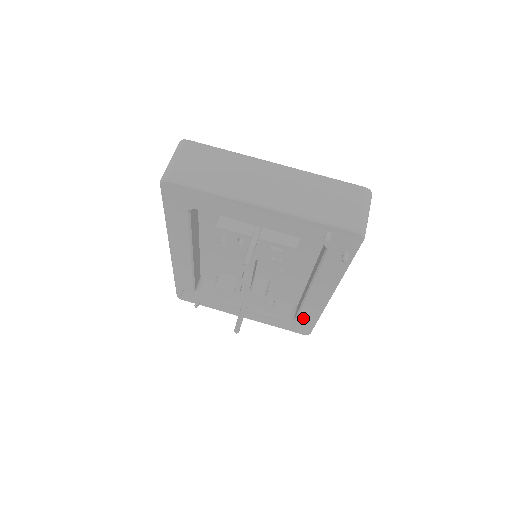
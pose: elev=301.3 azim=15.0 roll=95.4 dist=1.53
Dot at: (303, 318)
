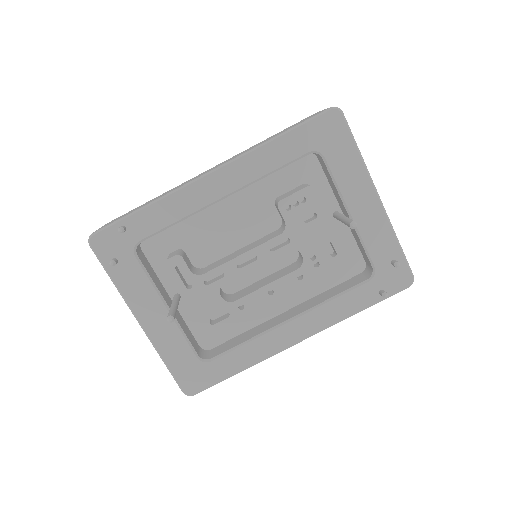
Dot at: (225, 361)
